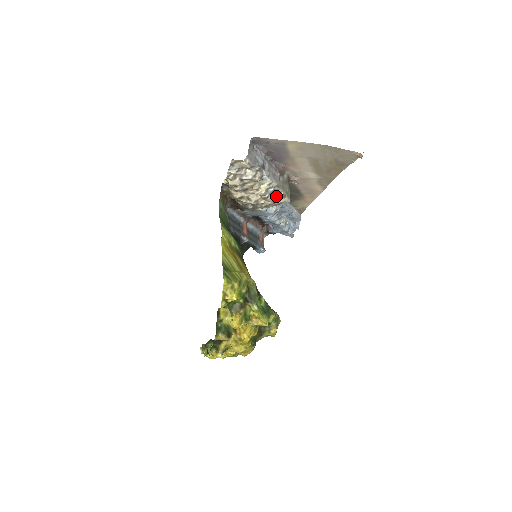
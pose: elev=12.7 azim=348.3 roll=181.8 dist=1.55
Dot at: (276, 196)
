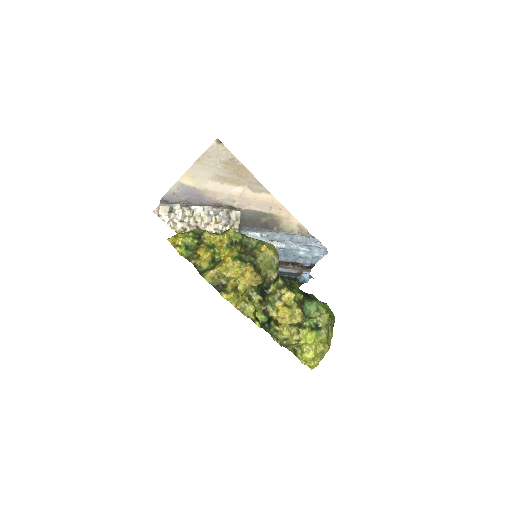
Dot at: (222, 214)
